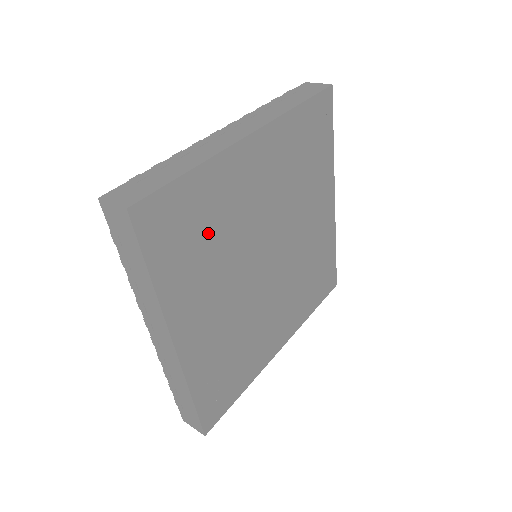
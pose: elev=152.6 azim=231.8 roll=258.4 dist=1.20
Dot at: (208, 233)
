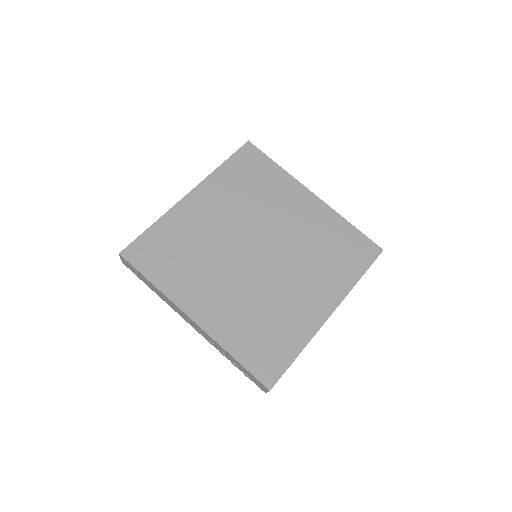
Dot at: (255, 188)
